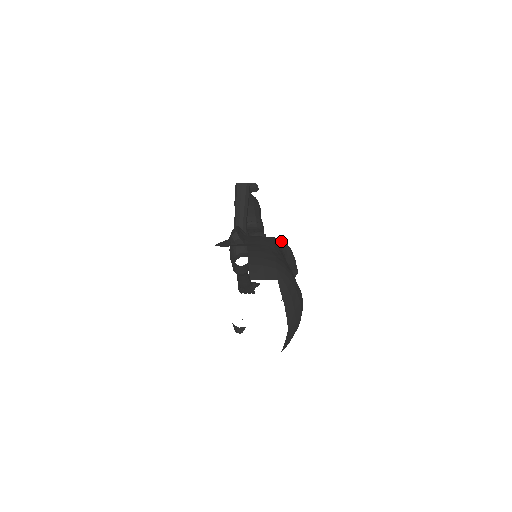
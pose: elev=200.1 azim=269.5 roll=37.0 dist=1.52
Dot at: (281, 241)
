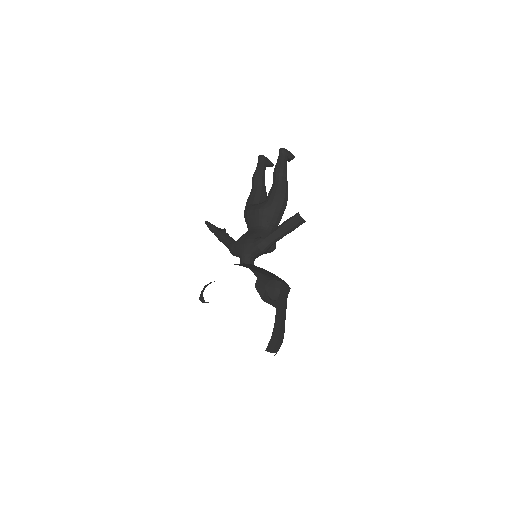
Dot at: occluded
